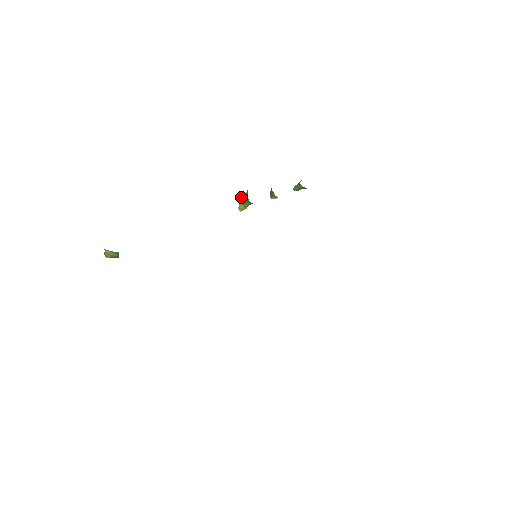
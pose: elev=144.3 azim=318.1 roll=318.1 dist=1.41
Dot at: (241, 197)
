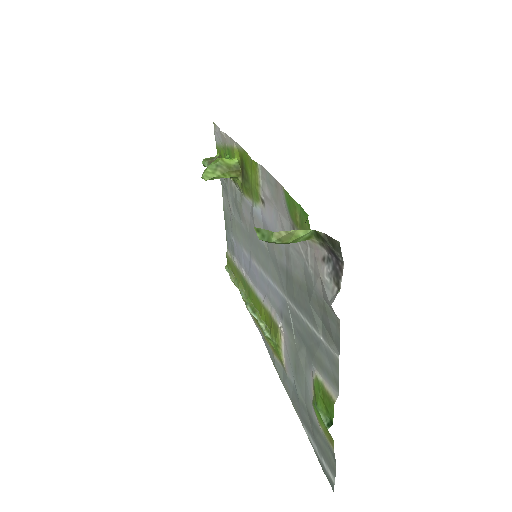
Dot at: (221, 163)
